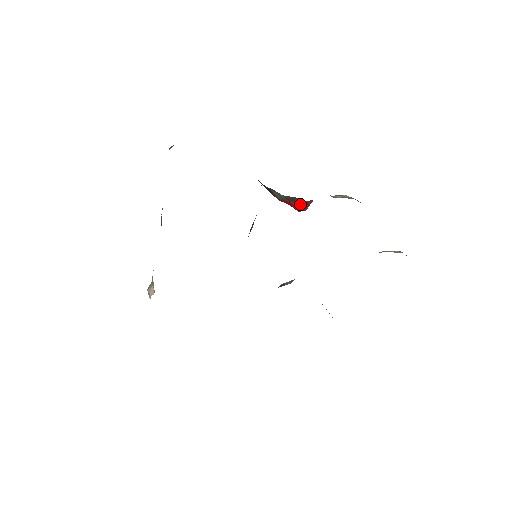
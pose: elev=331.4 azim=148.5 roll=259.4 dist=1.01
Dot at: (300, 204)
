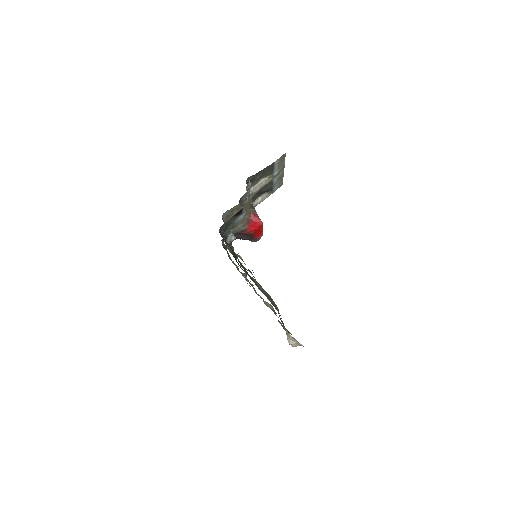
Dot at: (252, 221)
